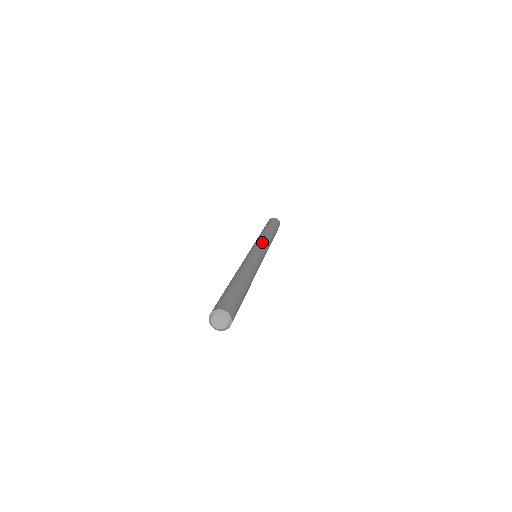
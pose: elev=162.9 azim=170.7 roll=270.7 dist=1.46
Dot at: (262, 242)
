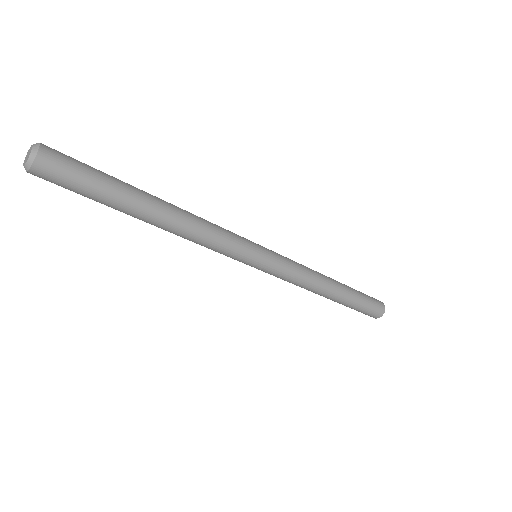
Dot at: occluded
